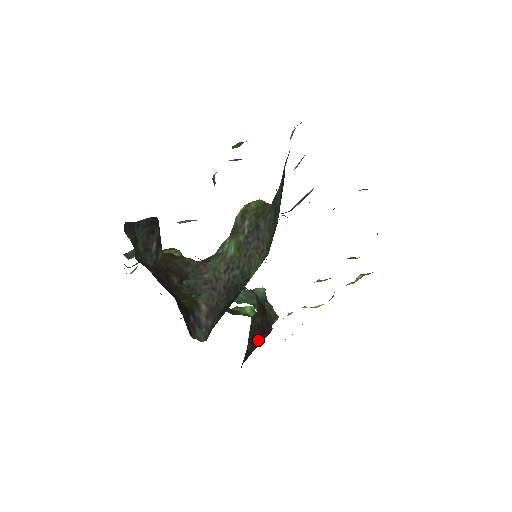
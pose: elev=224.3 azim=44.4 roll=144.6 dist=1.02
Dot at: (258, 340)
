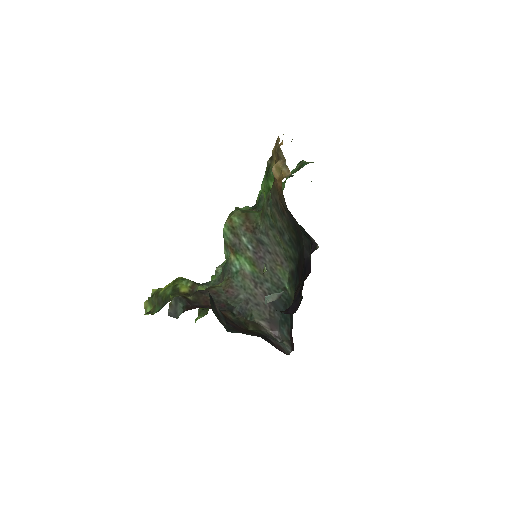
Dot at: occluded
